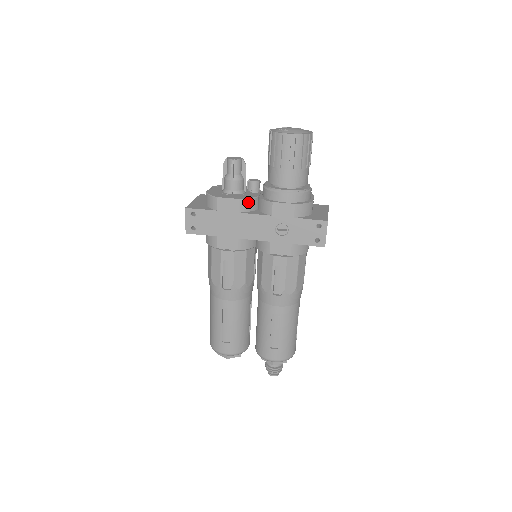
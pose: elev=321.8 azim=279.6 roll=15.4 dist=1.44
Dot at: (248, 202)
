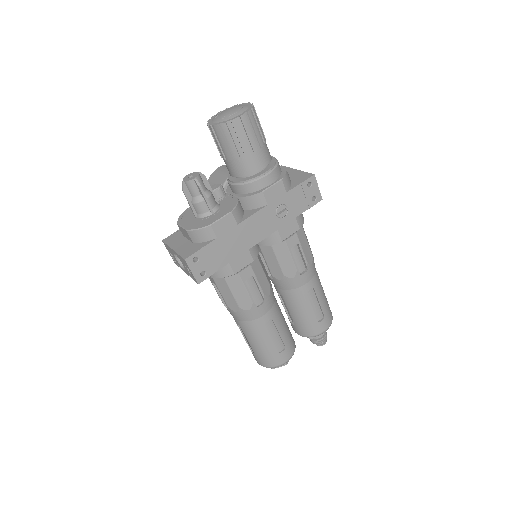
Dot at: (238, 209)
